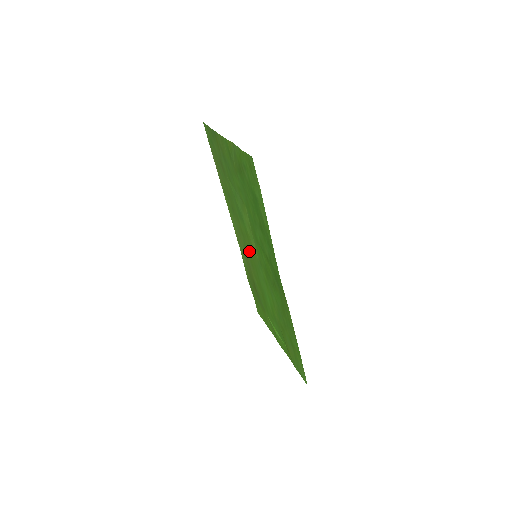
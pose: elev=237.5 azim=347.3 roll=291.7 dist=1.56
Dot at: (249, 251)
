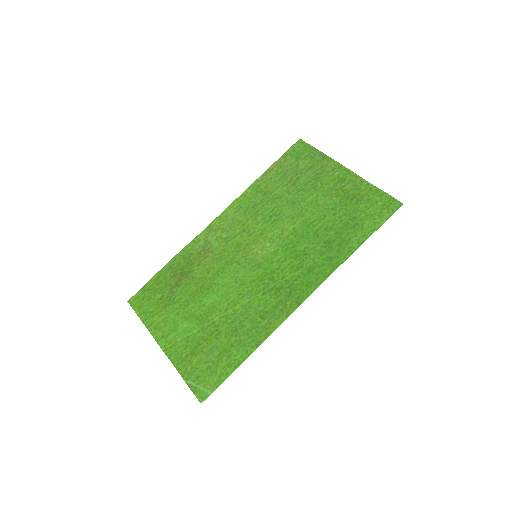
Dot at: (235, 246)
